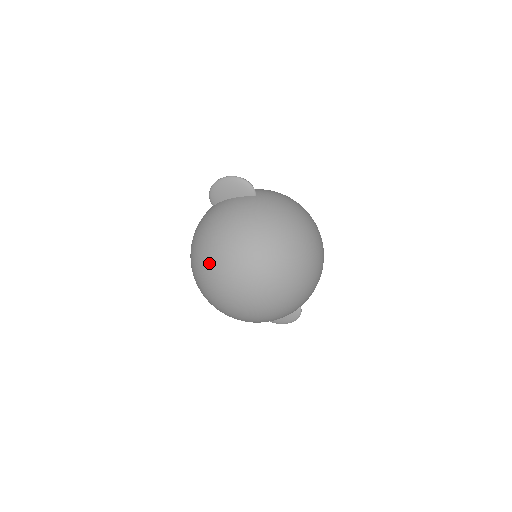
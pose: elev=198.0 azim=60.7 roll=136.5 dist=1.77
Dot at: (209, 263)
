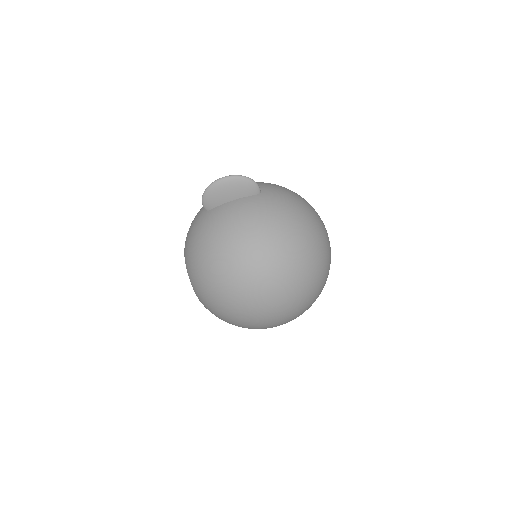
Dot at: (232, 280)
